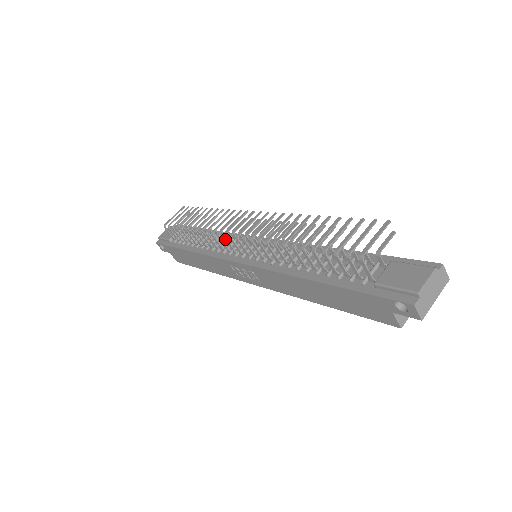
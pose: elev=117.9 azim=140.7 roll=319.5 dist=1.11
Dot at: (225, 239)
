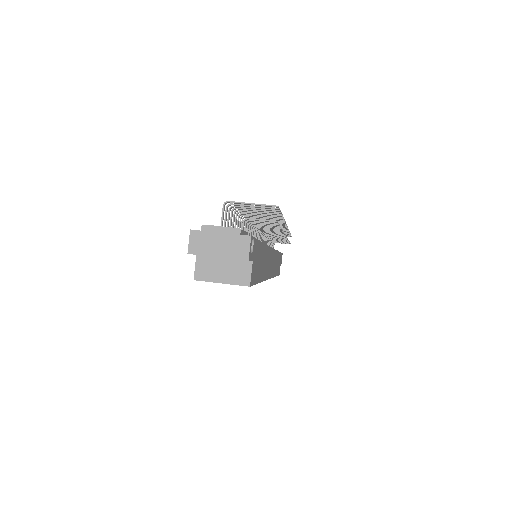
Dot at: occluded
